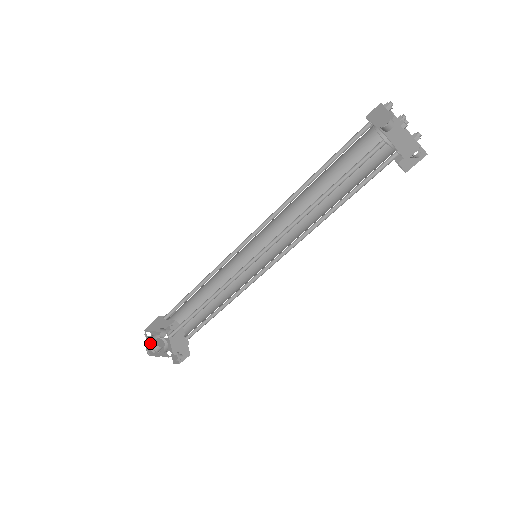
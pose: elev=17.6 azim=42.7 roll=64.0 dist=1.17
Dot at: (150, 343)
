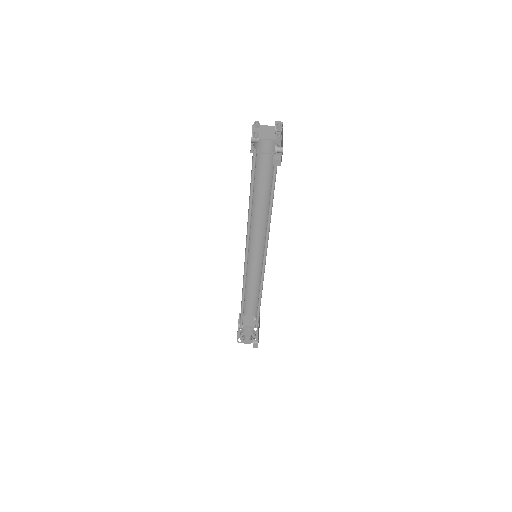
Dot at: occluded
